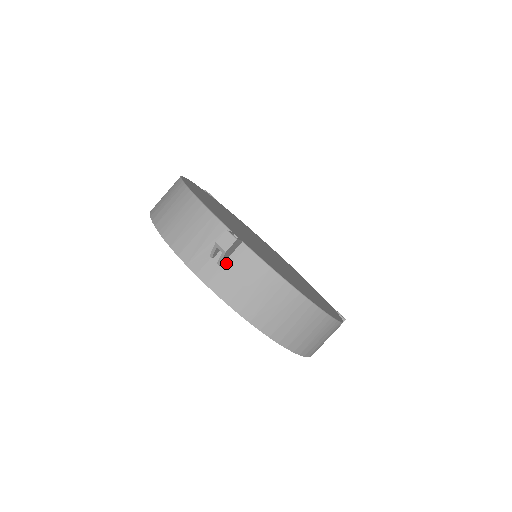
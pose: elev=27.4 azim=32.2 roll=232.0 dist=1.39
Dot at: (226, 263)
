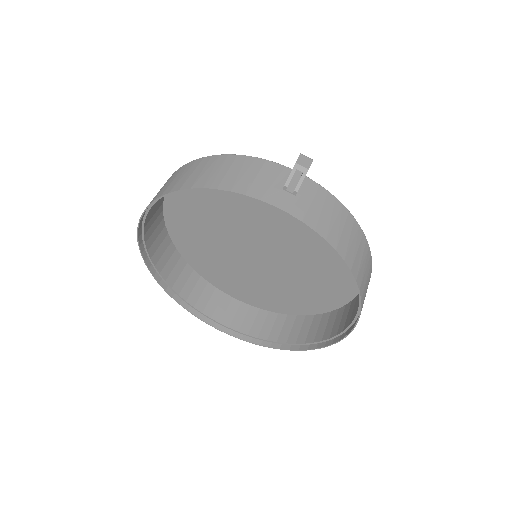
Dot at: (299, 193)
